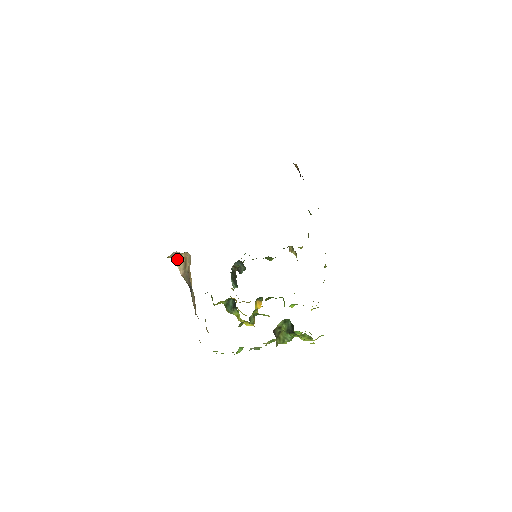
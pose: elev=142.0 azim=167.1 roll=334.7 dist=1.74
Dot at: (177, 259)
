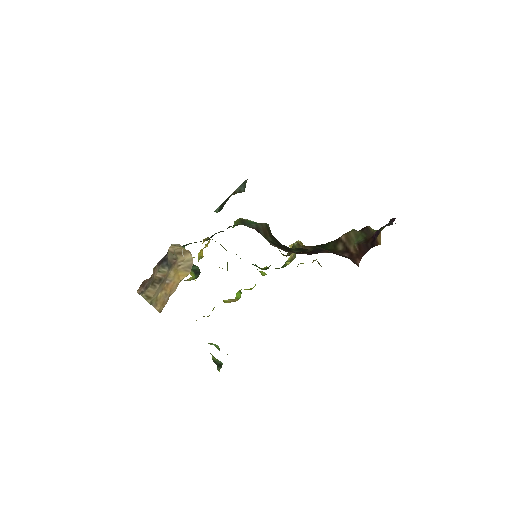
Dot at: (177, 245)
